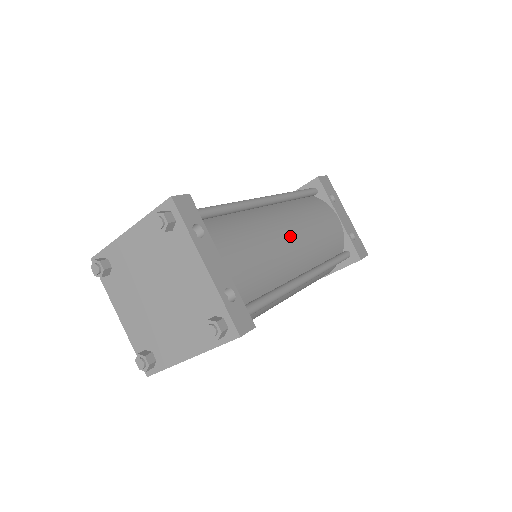
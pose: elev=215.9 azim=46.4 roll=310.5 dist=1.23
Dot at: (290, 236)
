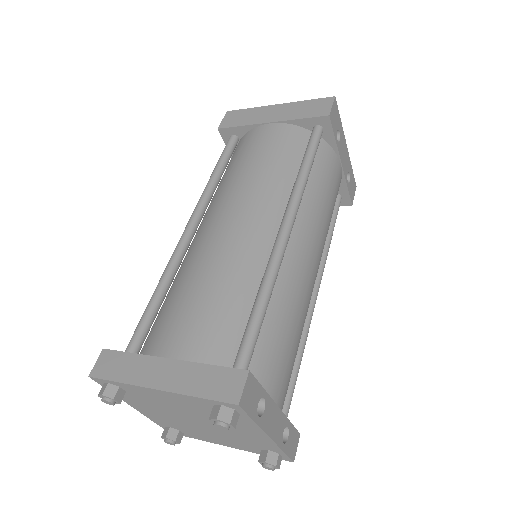
Dot at: (313, 271)
